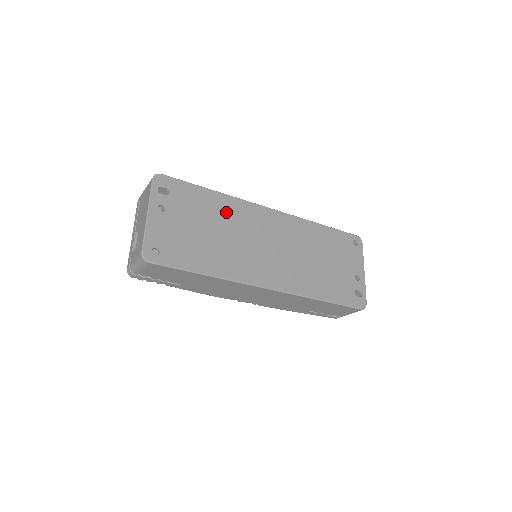
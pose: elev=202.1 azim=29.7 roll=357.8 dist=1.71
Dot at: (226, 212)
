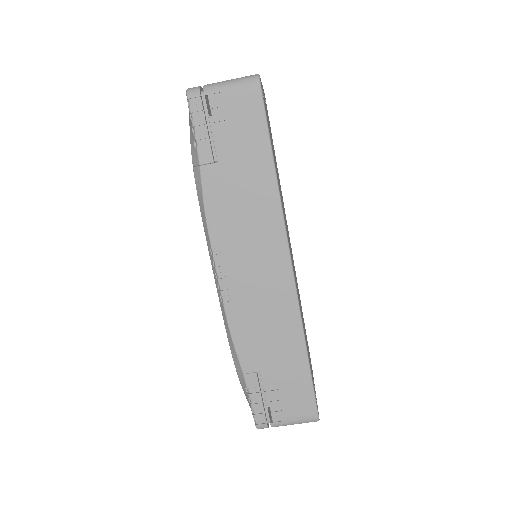
Dot at: occluded
